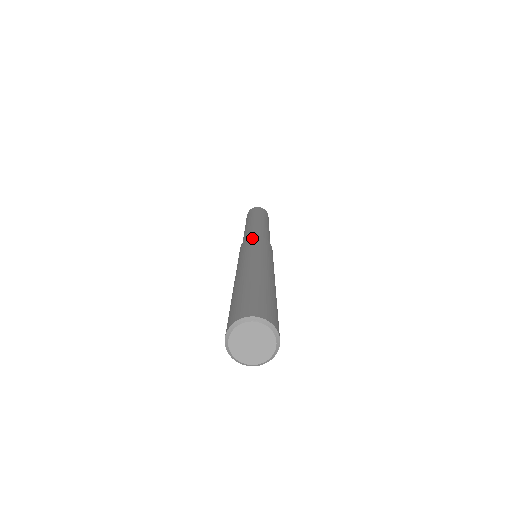
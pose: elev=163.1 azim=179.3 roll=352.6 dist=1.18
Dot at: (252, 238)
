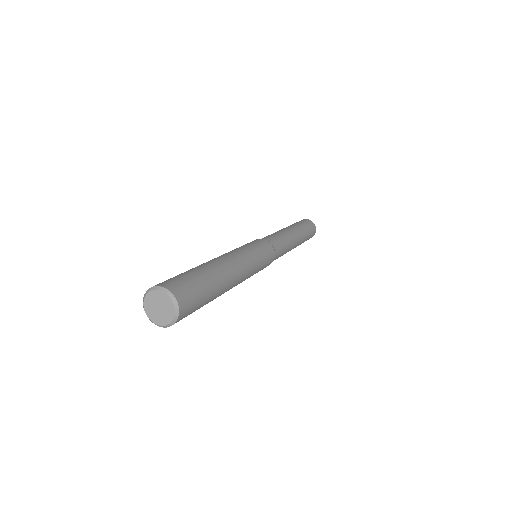
Dot at: (266, 243)
